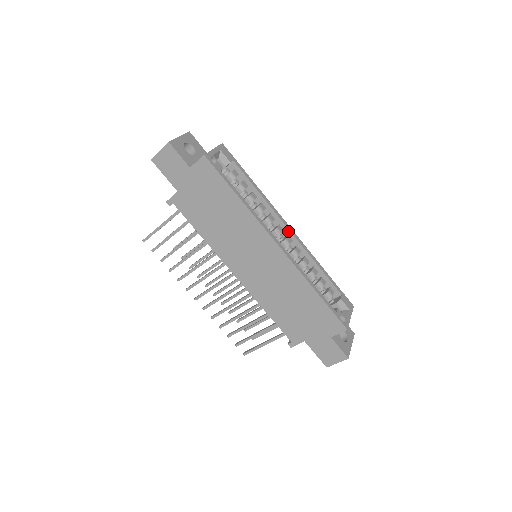
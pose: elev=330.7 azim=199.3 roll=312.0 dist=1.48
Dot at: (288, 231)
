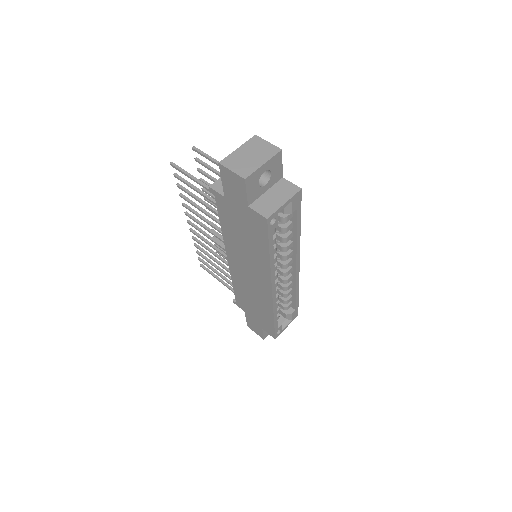
Dot at: (295, 267)
